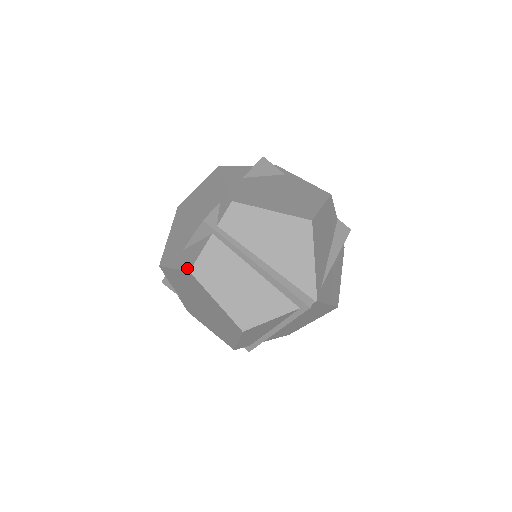
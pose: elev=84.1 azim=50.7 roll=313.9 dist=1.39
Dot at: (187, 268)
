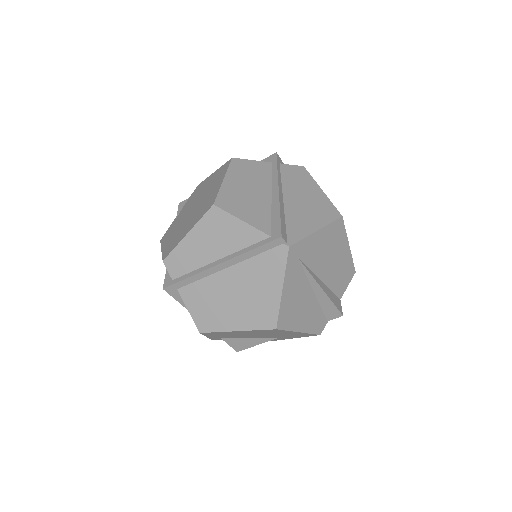
Dot at: occluded
